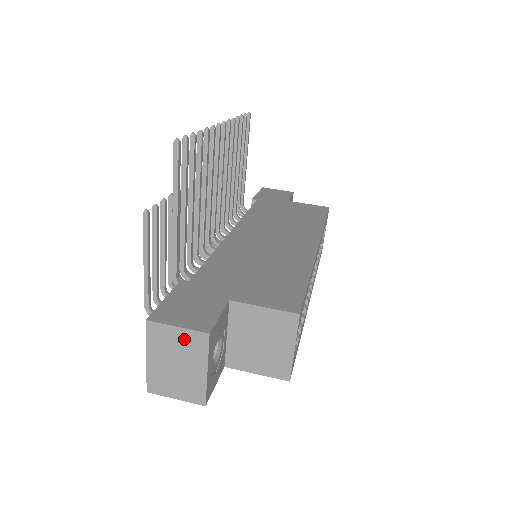
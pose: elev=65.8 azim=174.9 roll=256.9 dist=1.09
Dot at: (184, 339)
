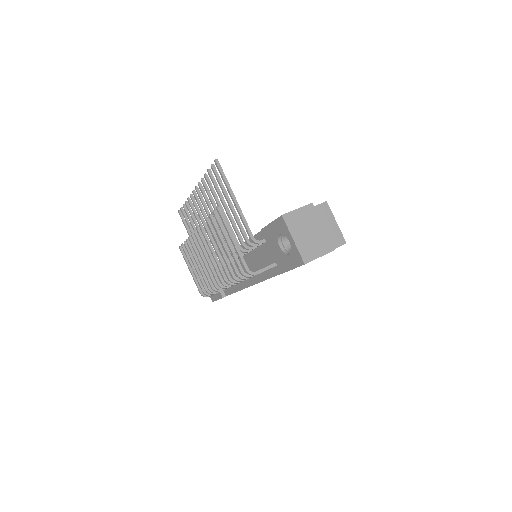
Dot at: (304, 214)
